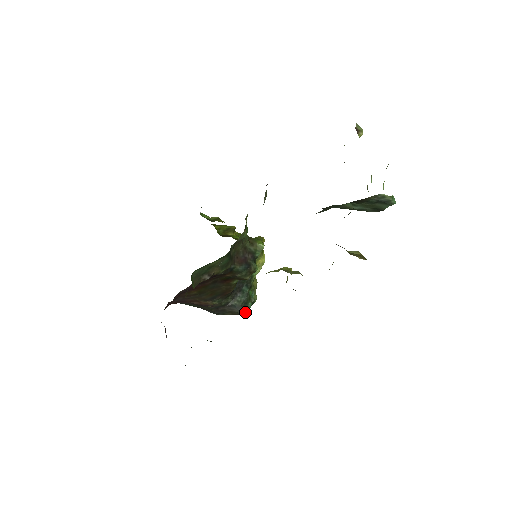
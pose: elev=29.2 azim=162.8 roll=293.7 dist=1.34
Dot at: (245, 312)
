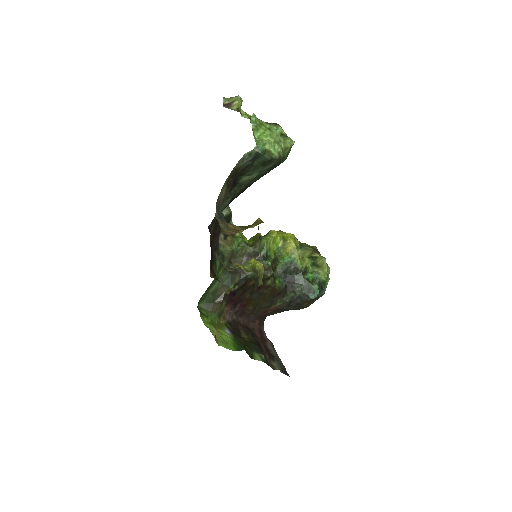
Dot at: (313, 296)
